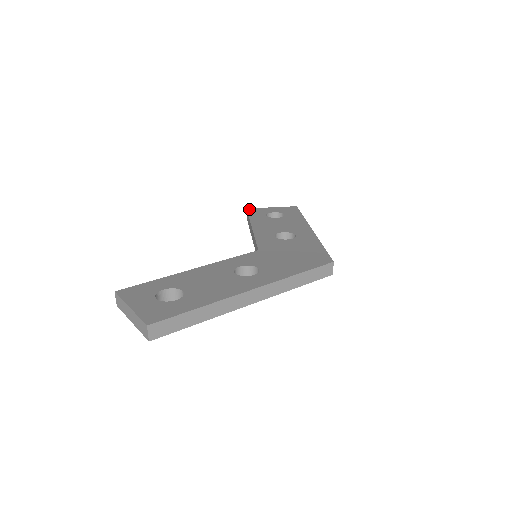
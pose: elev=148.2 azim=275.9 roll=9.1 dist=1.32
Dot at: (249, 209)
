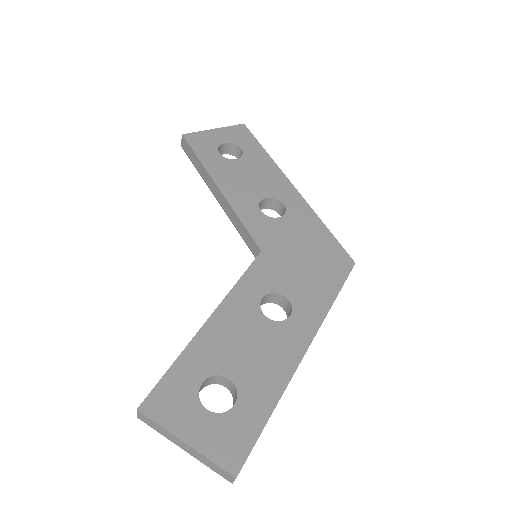
Dot at: (187, 137)
